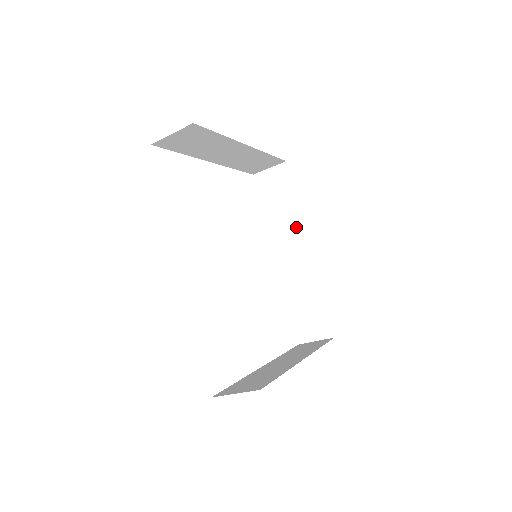
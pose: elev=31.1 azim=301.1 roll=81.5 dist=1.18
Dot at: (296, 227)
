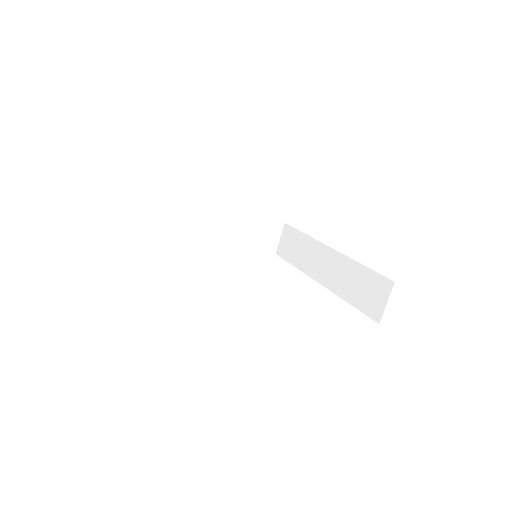
Dot at: (315, 248)
